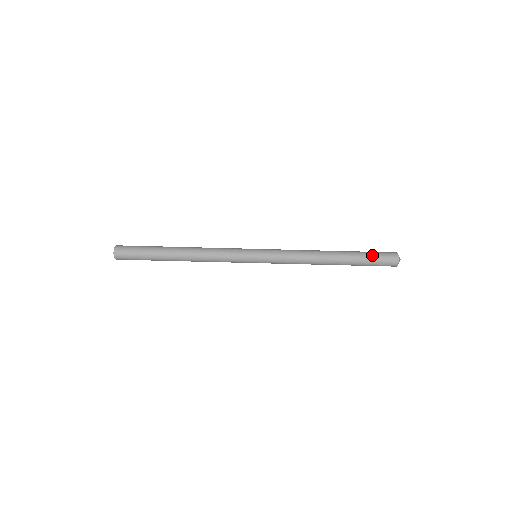
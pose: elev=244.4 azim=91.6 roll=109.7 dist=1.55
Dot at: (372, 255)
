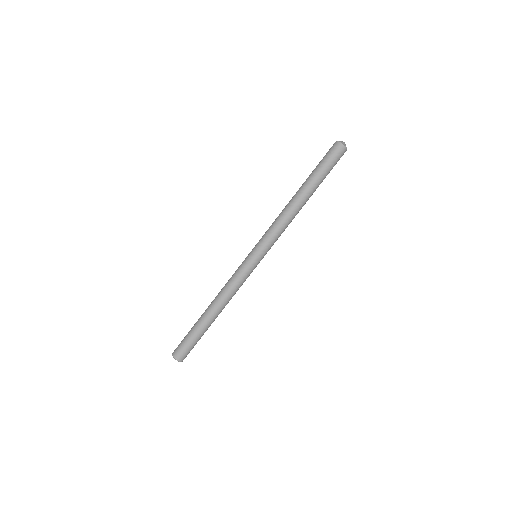
Dot at: (322, 163)
